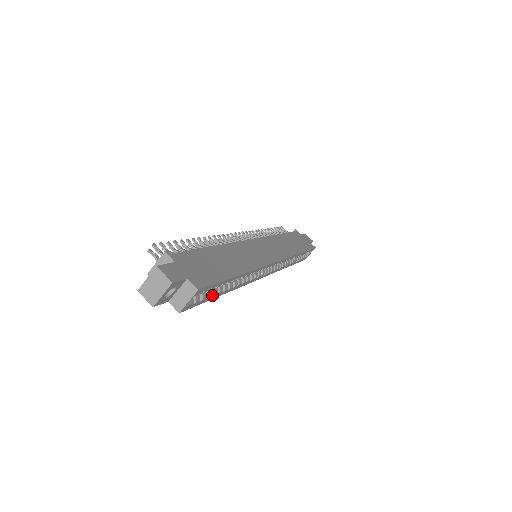
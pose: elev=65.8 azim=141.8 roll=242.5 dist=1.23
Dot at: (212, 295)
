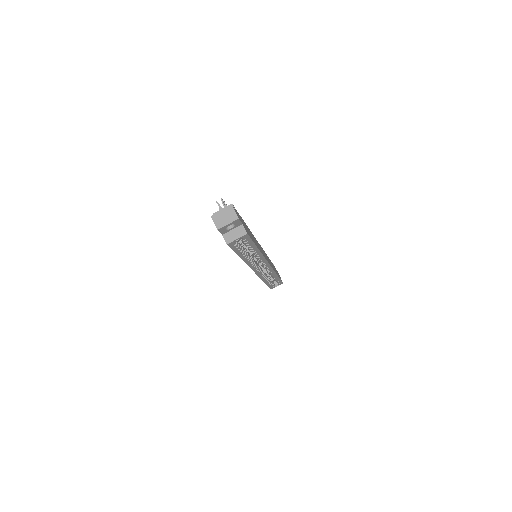
Dot at: (240, 251)
